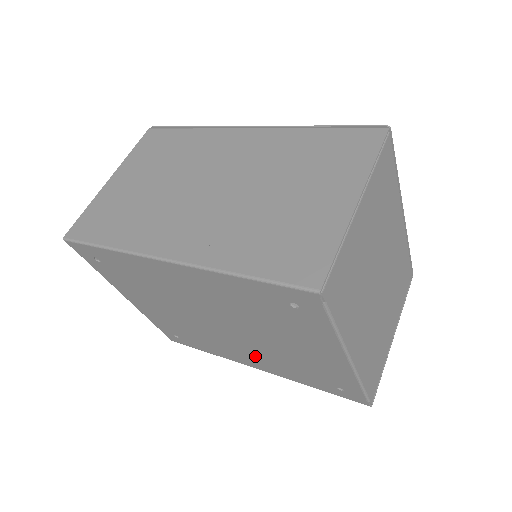
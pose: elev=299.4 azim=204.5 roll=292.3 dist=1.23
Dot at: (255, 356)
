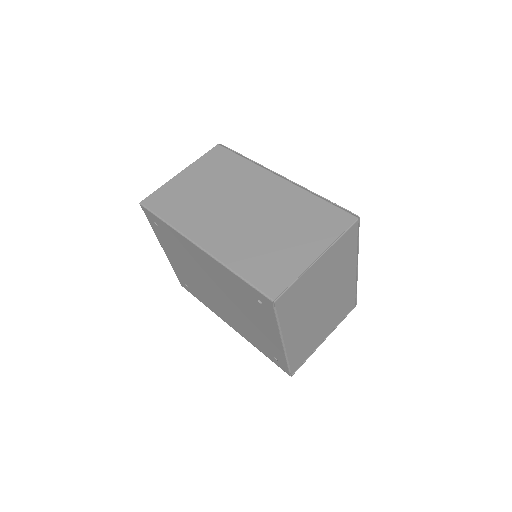
Dot at: (232, 318)
